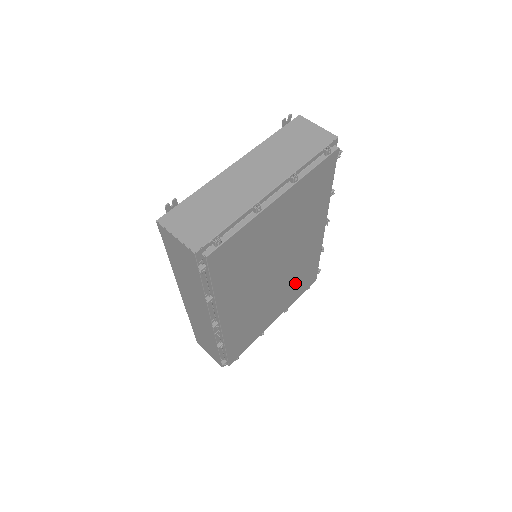
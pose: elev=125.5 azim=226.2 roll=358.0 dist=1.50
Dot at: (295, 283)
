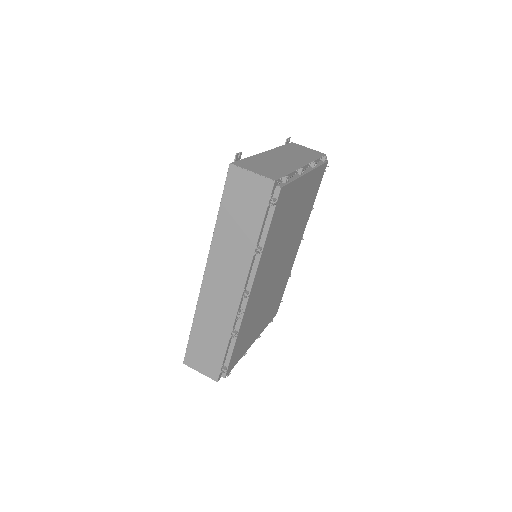
Dot at: (273, 300)
